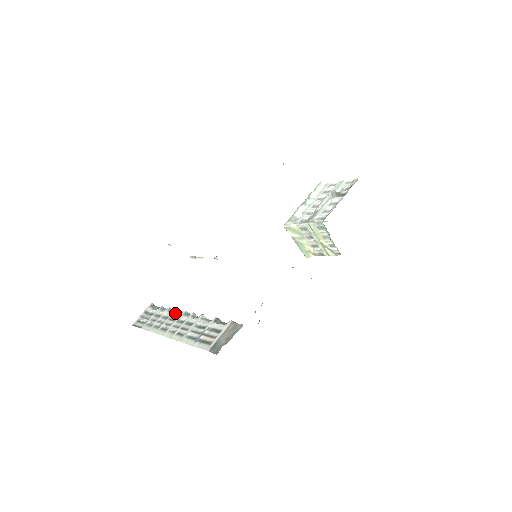
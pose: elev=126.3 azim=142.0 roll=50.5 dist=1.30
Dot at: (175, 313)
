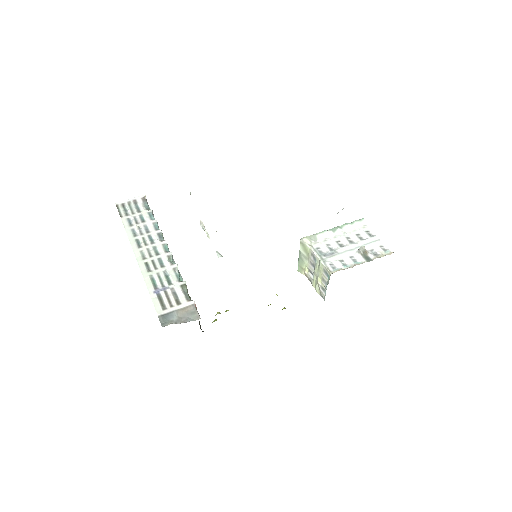
Dot at: (157, 235)
